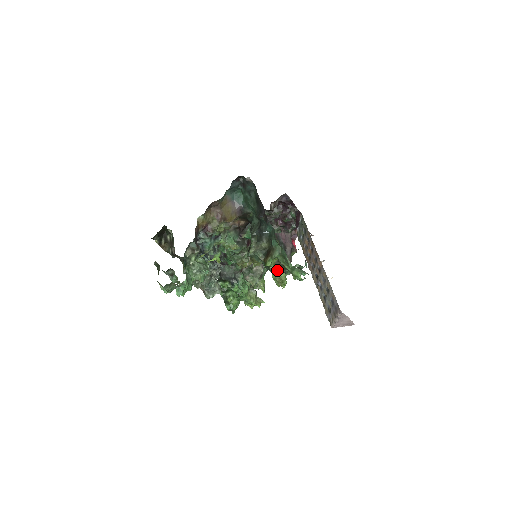
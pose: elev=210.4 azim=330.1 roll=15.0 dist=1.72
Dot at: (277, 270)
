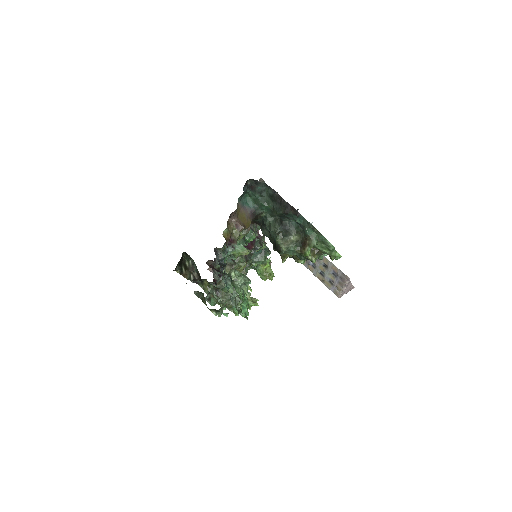
Dot at: (315, 257)
